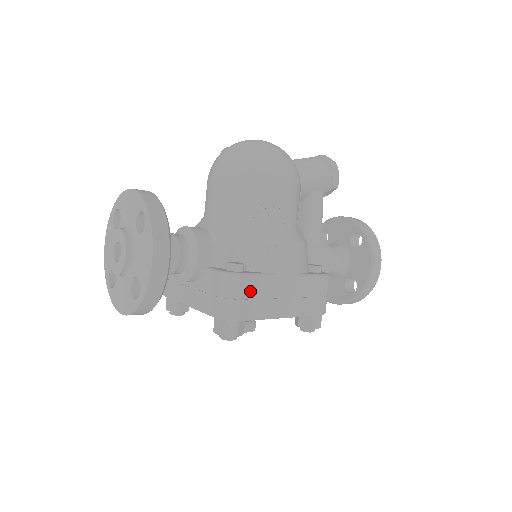
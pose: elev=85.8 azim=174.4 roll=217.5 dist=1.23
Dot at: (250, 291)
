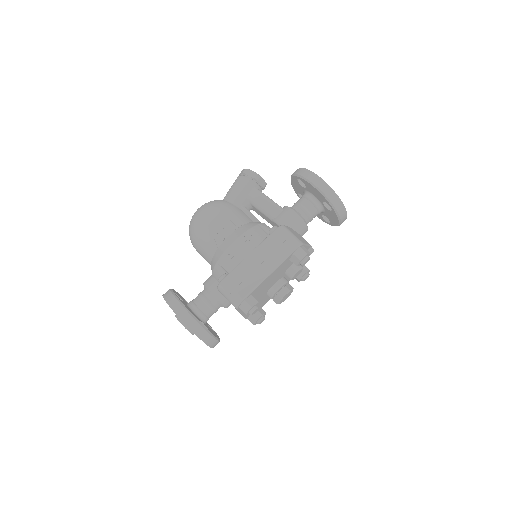
Dot at: (234, 282)
